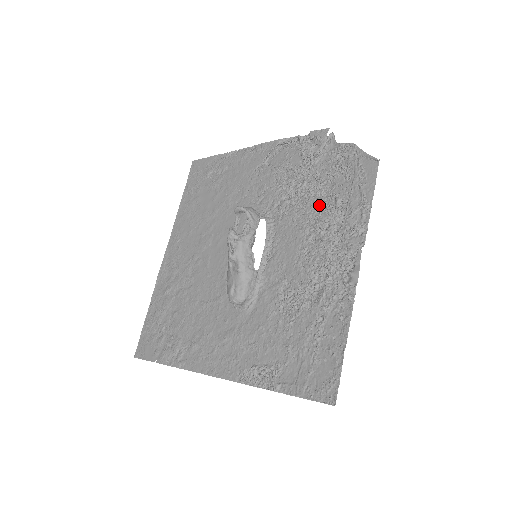
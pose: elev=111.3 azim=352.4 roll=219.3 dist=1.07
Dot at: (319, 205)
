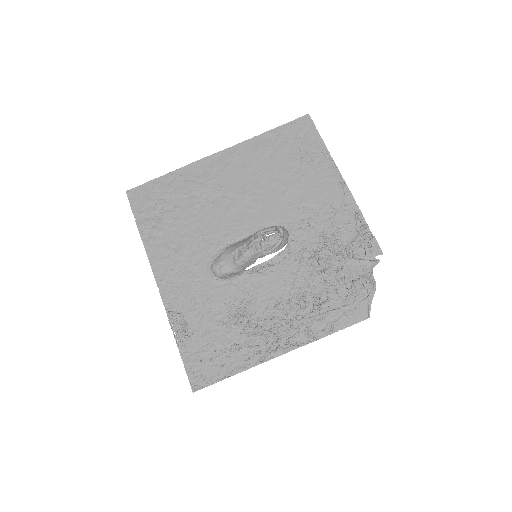
Dot at: (317, 288)
